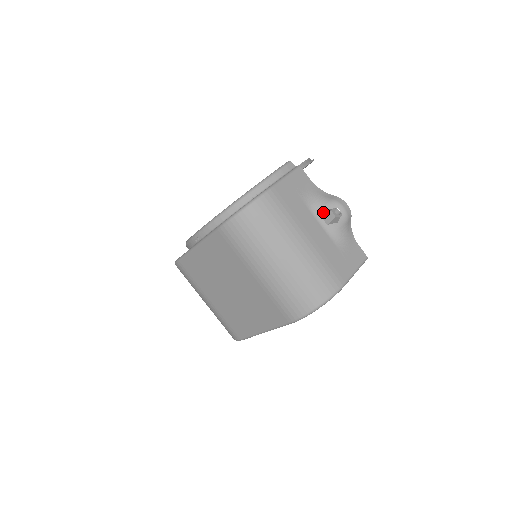
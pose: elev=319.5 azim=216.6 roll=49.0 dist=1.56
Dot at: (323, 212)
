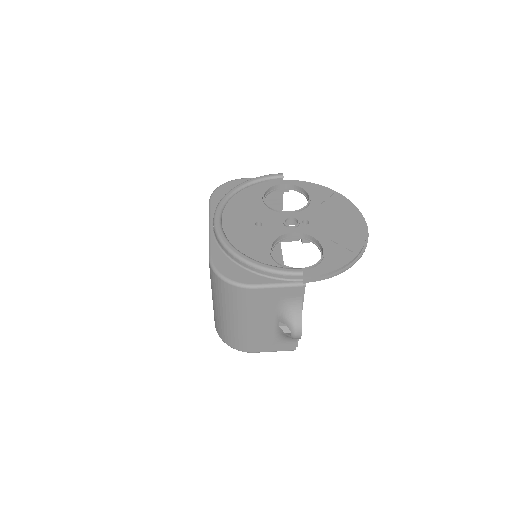
Dot at: (282, 321)
